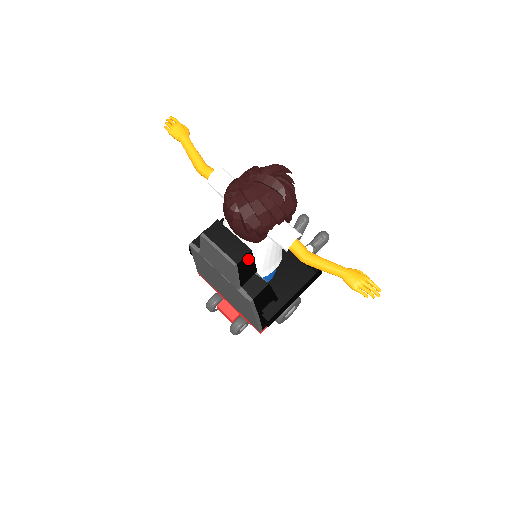
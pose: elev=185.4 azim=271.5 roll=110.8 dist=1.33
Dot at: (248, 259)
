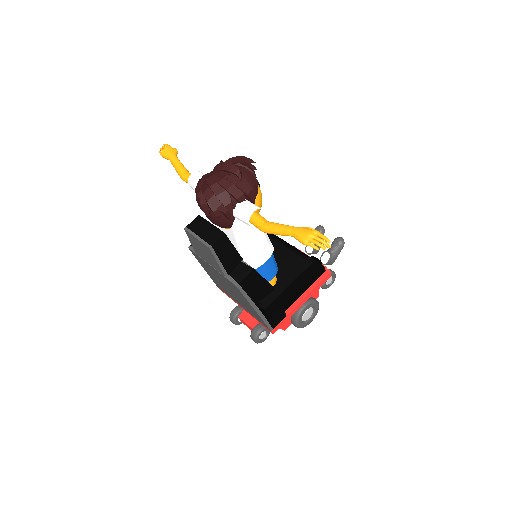
Dot at: (225, 243)
